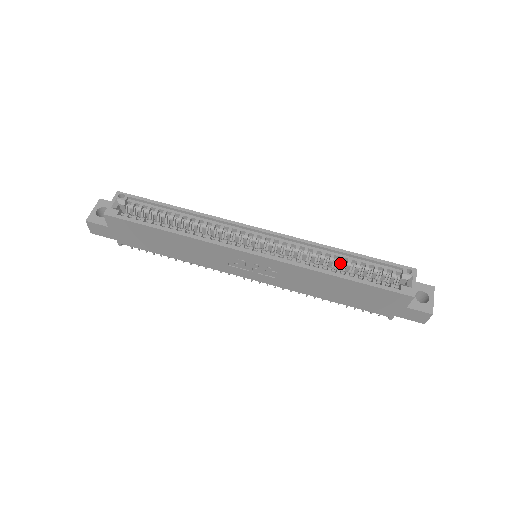
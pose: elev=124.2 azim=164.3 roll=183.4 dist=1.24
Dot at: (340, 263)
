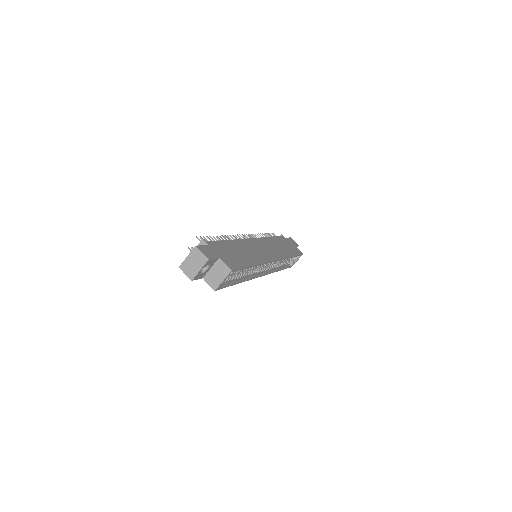
Dot at: occluded
